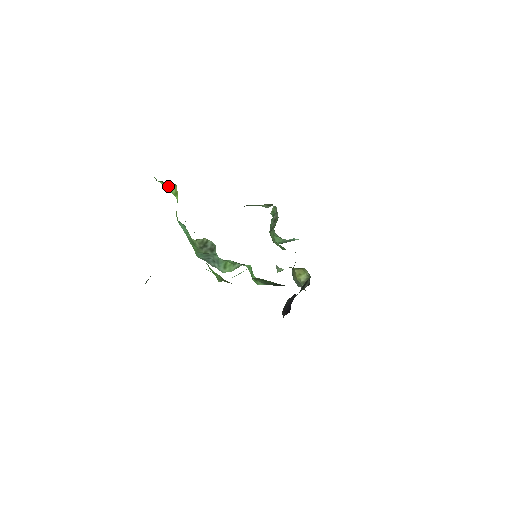
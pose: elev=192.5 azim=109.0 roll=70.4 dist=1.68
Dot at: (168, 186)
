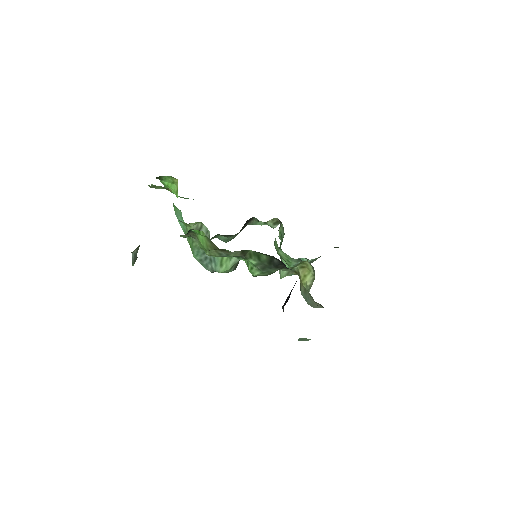
Dot at: (171, 185)
